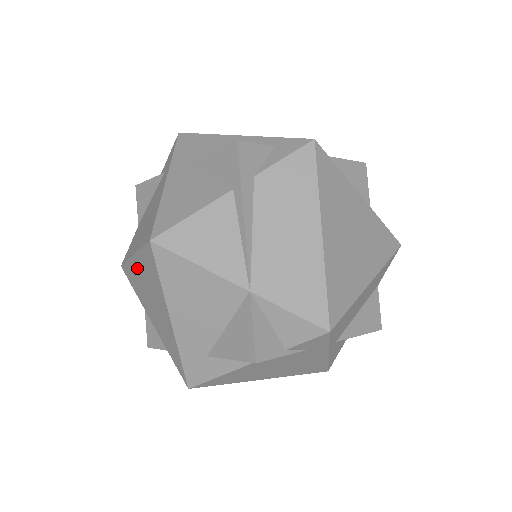
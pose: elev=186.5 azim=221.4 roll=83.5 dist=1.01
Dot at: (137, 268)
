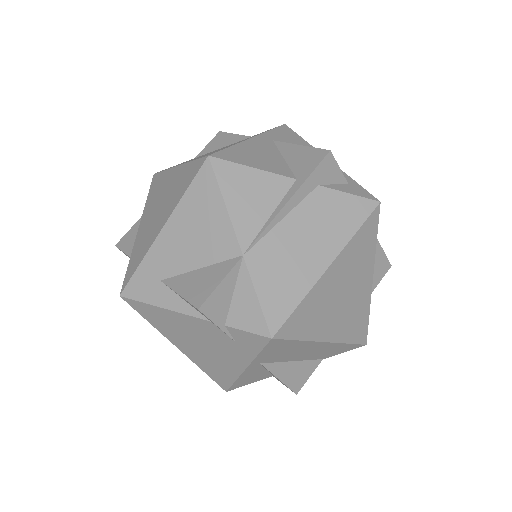
Dot at: (171, 177)
